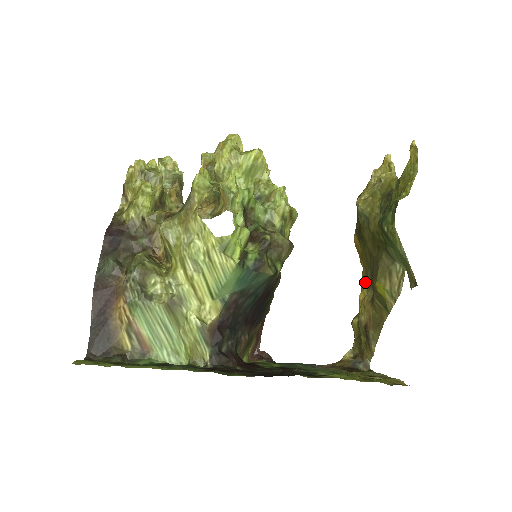
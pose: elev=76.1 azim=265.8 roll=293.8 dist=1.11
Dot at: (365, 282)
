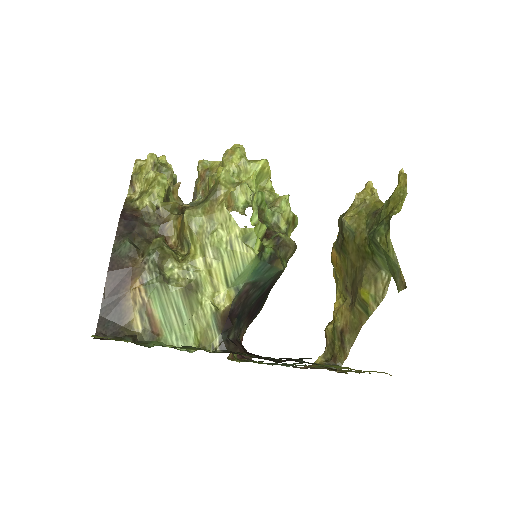
Dot at: (341, 292)
